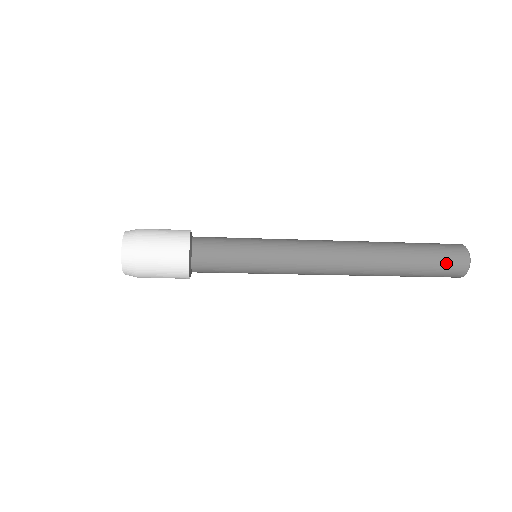
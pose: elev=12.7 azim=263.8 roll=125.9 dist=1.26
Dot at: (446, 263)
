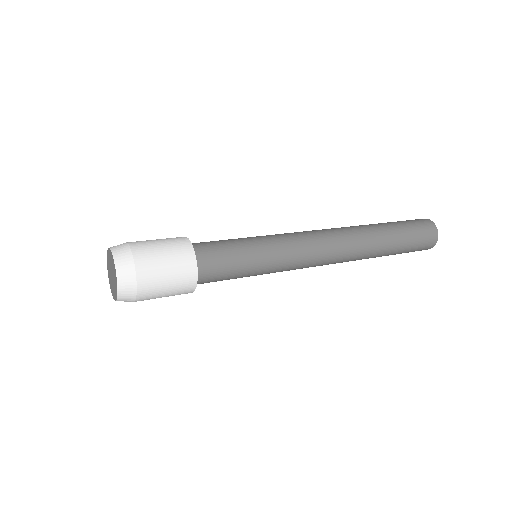
Dot at: (420, 230)
